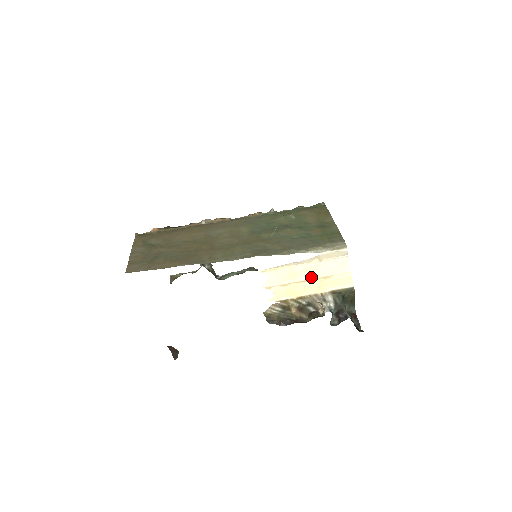
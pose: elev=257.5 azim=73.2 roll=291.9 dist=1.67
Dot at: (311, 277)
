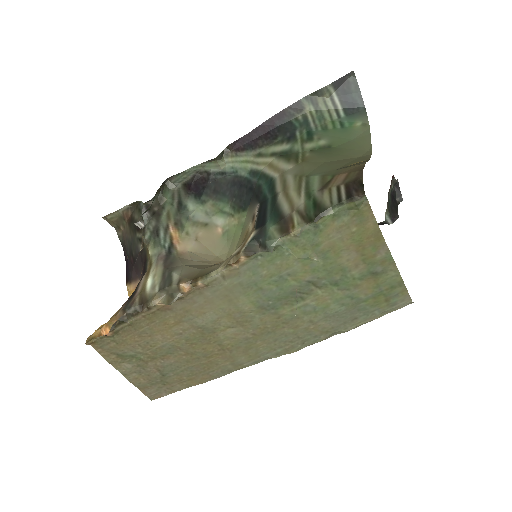
Dot at: occluded
